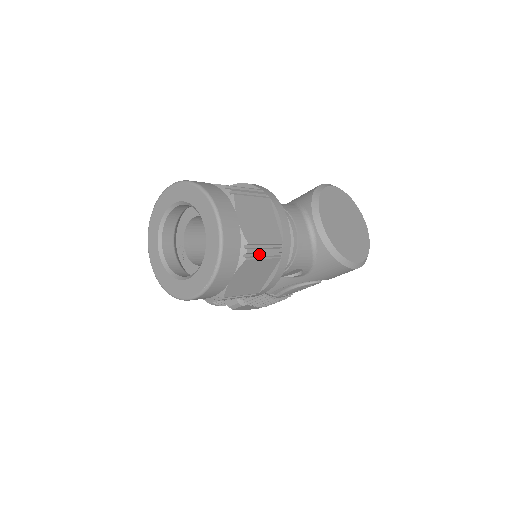
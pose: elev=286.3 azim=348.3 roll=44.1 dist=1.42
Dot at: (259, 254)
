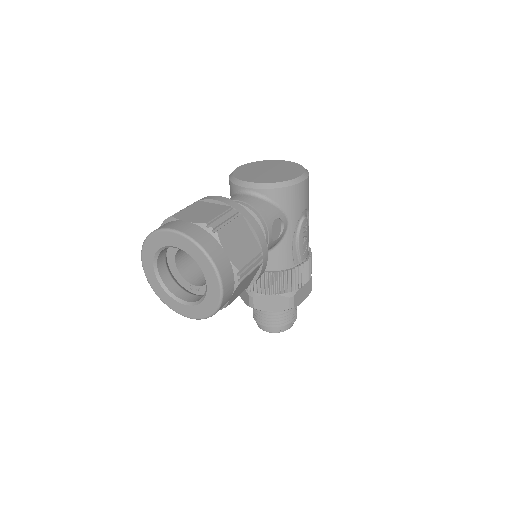
Dot at: (223, 224)
